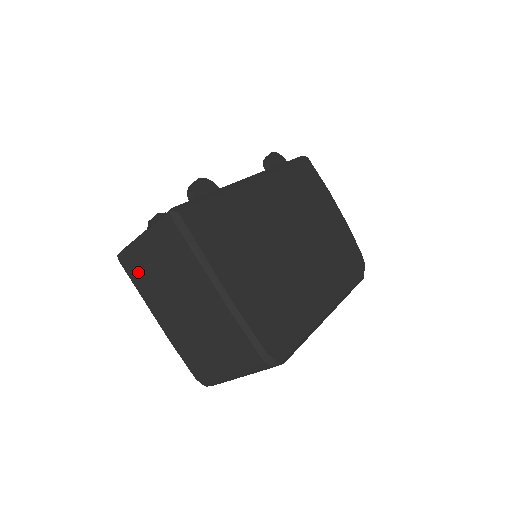
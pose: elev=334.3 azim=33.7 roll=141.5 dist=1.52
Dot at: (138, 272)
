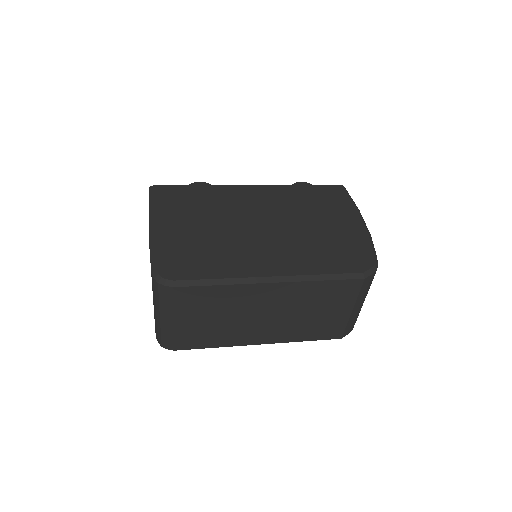
Dot at: occluded
